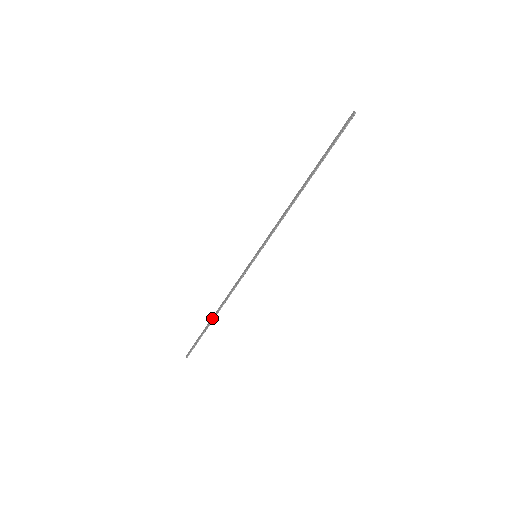
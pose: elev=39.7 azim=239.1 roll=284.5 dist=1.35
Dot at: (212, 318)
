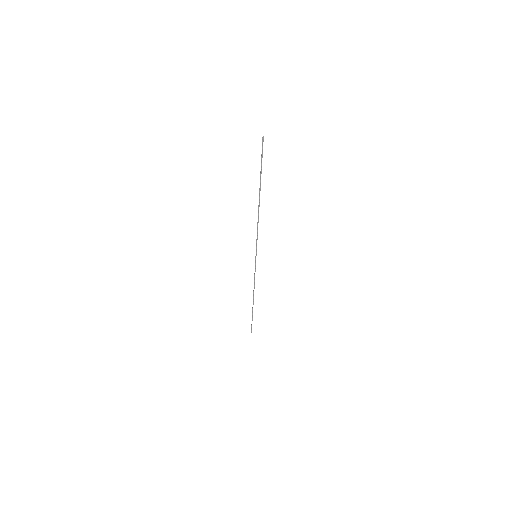
Dot at: occluded
